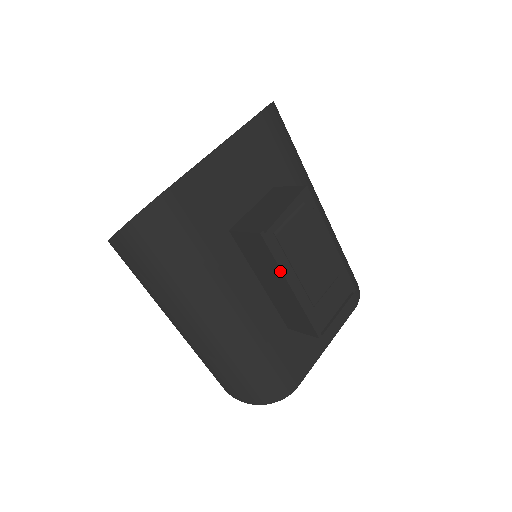
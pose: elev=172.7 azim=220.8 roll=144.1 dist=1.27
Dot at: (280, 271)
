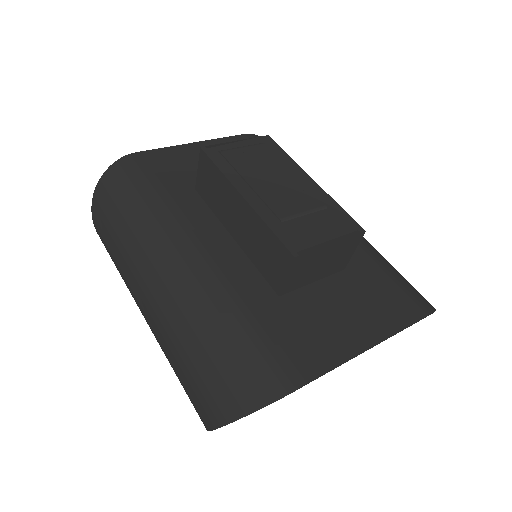
Dot at: (226, 180)
